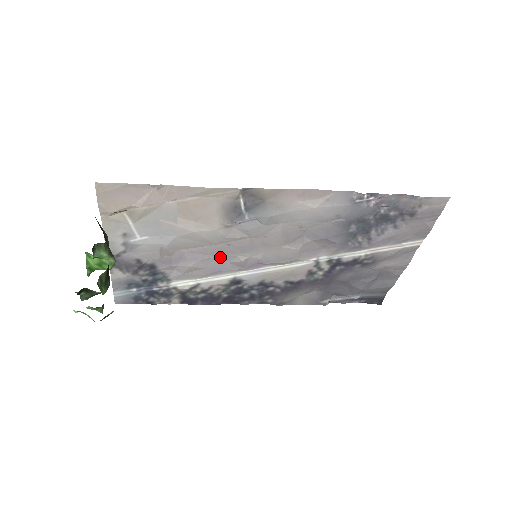
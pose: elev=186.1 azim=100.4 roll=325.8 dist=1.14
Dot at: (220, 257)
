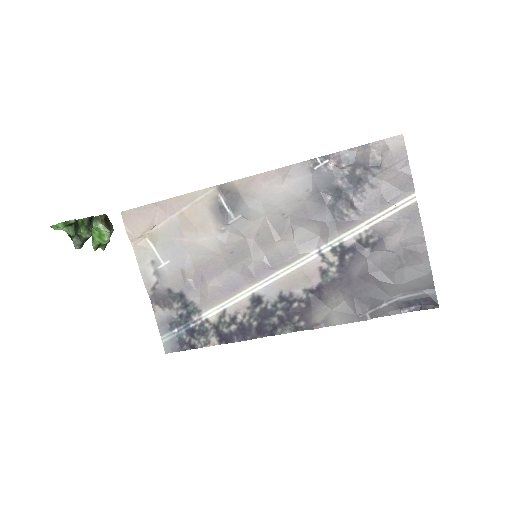
Dot at: (230, 270)
